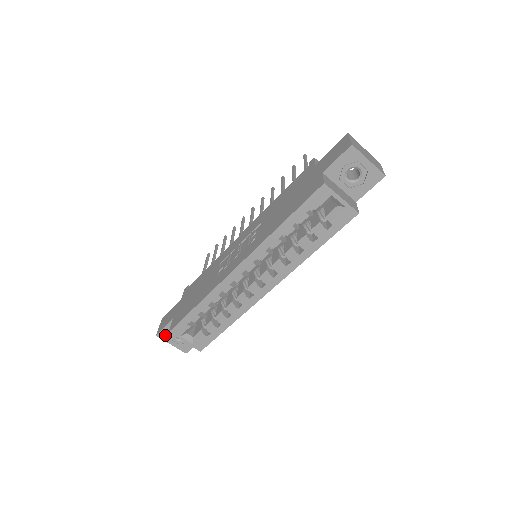
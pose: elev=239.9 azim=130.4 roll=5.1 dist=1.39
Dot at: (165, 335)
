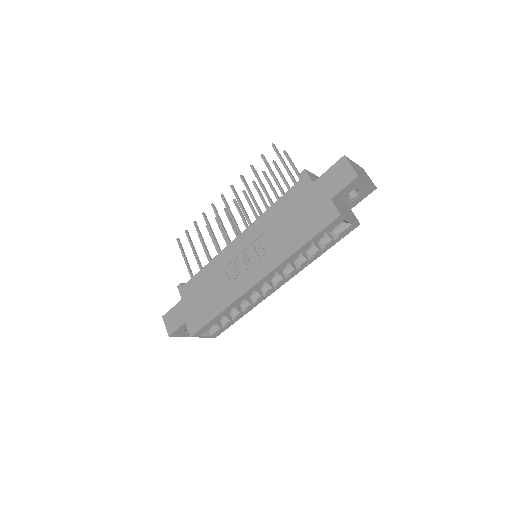
Dot at: (177, 333)
